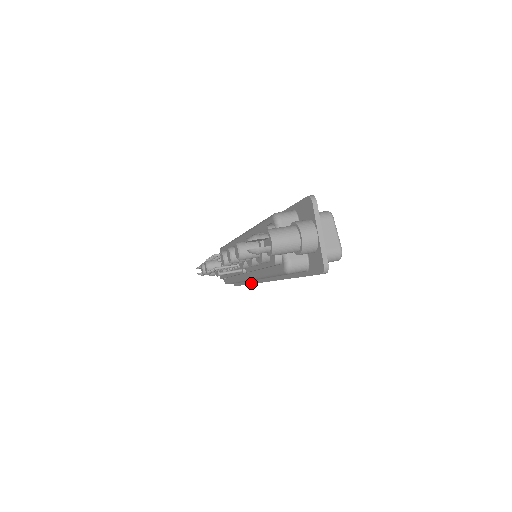
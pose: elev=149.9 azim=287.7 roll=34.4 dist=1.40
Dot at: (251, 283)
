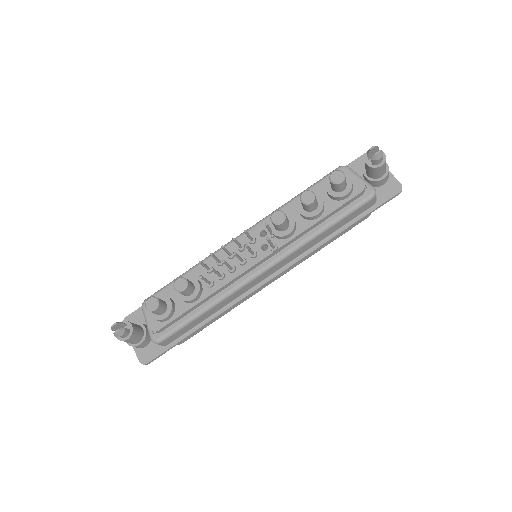
Dot at: (224, 310)
